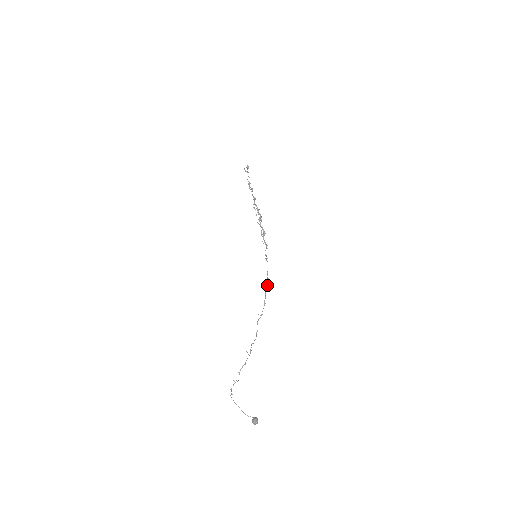
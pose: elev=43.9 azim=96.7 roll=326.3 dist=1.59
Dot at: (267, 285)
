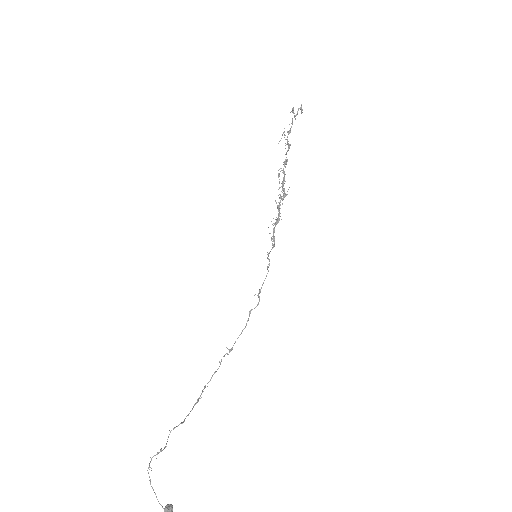
Dot at: occluded
